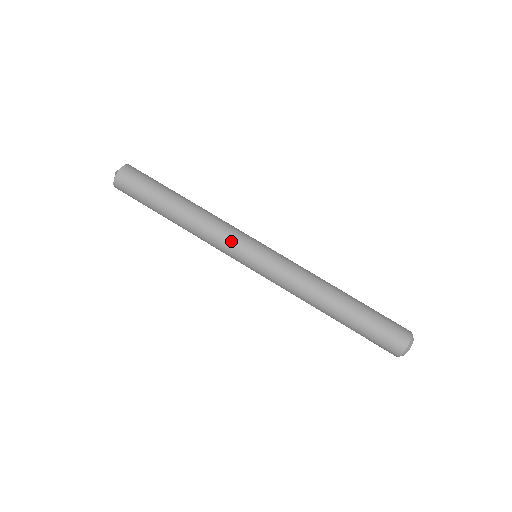
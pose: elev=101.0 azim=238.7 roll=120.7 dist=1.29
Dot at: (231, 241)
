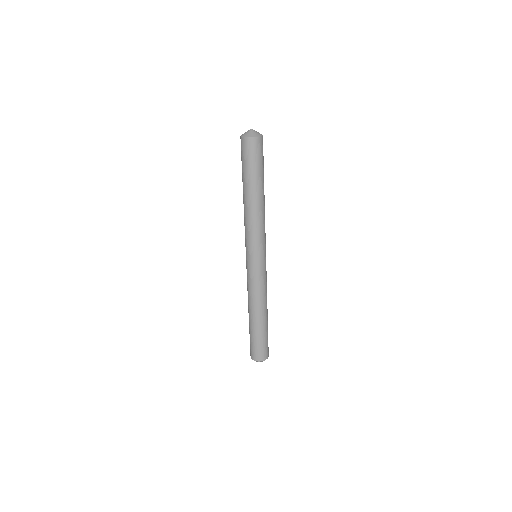
Dot at: (259, 241)
